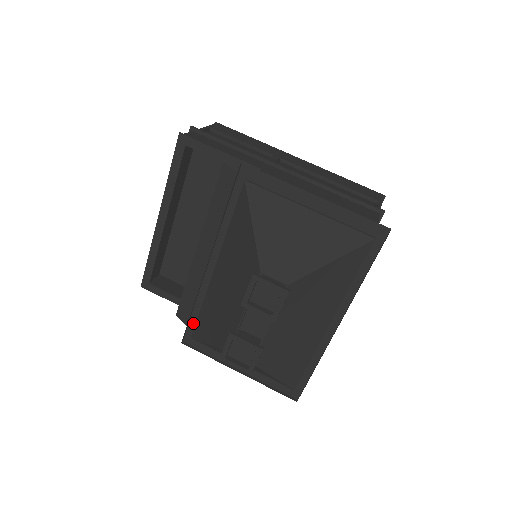
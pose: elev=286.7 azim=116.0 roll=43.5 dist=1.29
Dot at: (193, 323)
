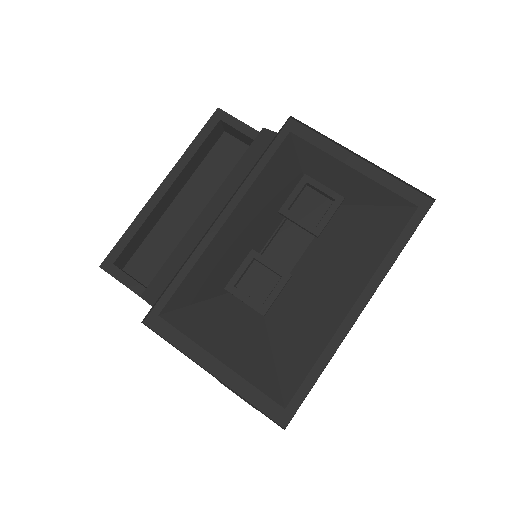
Dot at: (168, 296)
